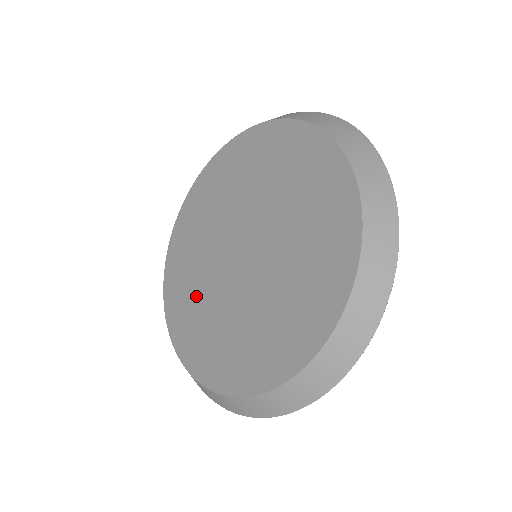
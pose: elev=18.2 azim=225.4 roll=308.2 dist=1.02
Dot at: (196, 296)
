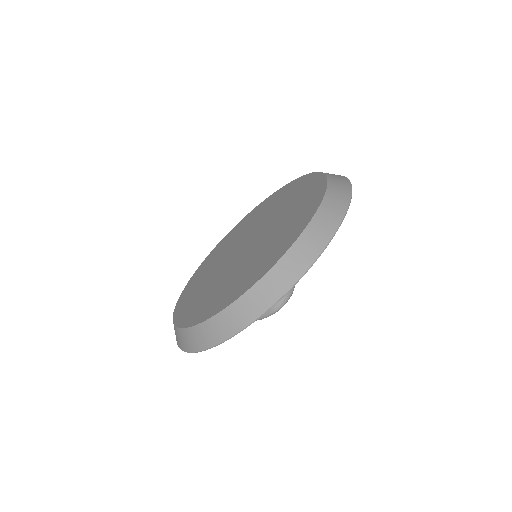
Dot at: (213, 264)
